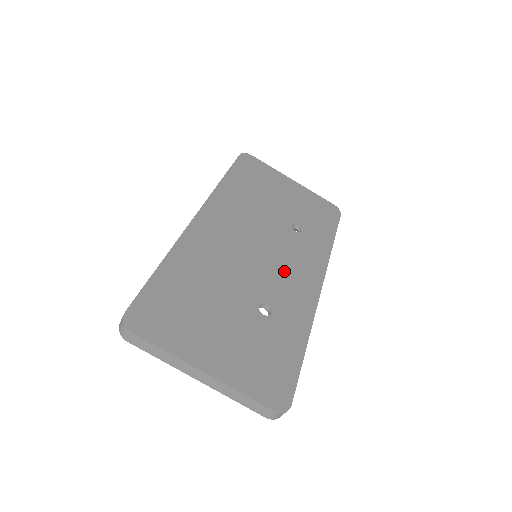
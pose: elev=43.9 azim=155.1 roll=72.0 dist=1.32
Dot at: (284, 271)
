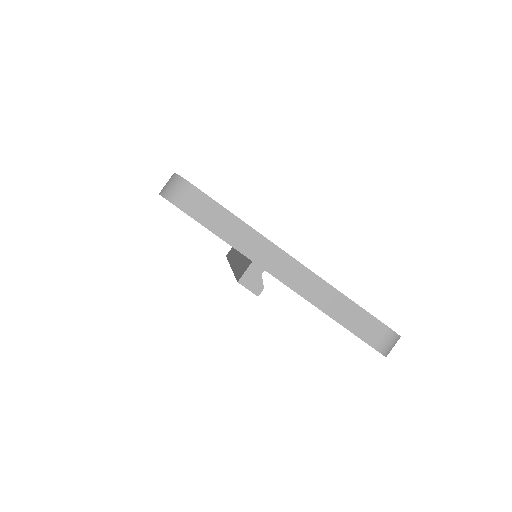
Dot at: occluded
